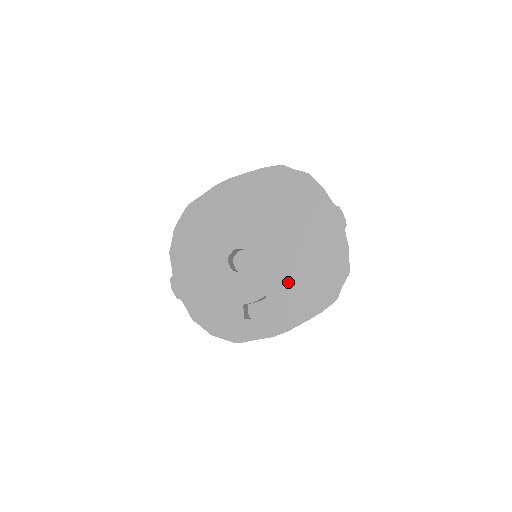
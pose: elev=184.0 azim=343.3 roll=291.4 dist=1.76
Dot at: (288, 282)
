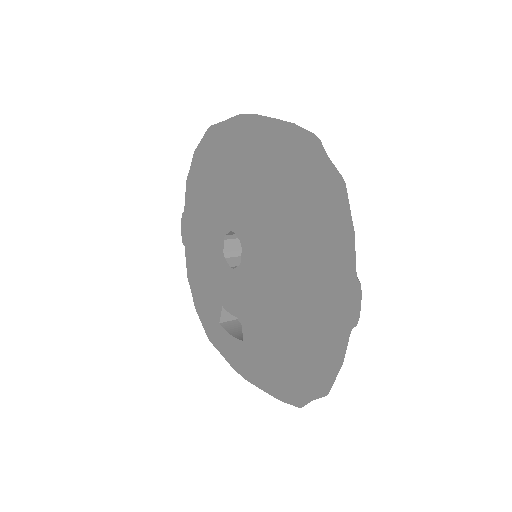
Dot at: (264, 327)
